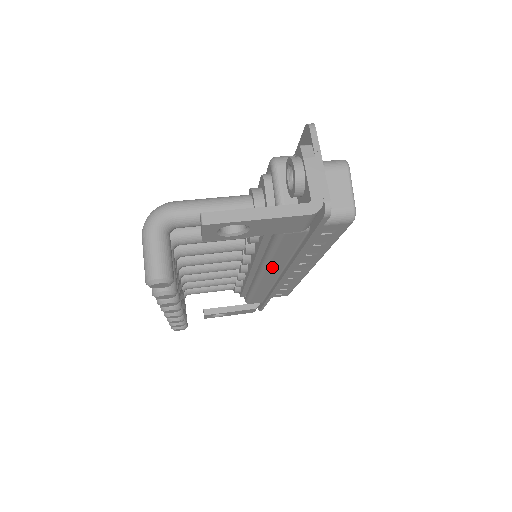
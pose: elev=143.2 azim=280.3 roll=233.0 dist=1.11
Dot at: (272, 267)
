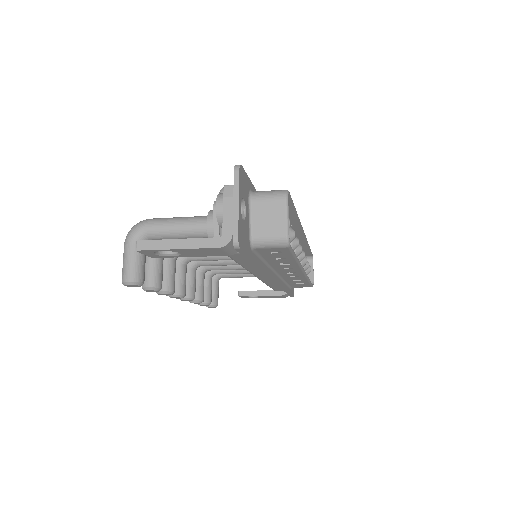
Dot at: (254, 271)
